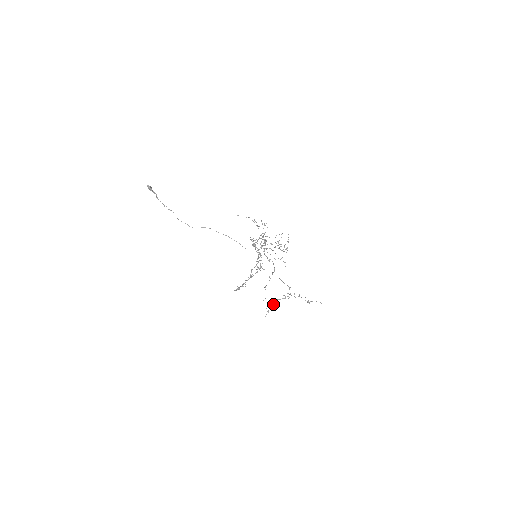
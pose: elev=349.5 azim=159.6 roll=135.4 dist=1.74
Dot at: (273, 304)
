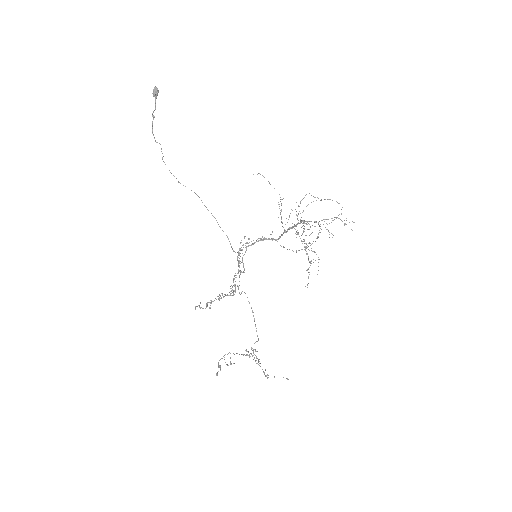
Dot at: (230, 358)
